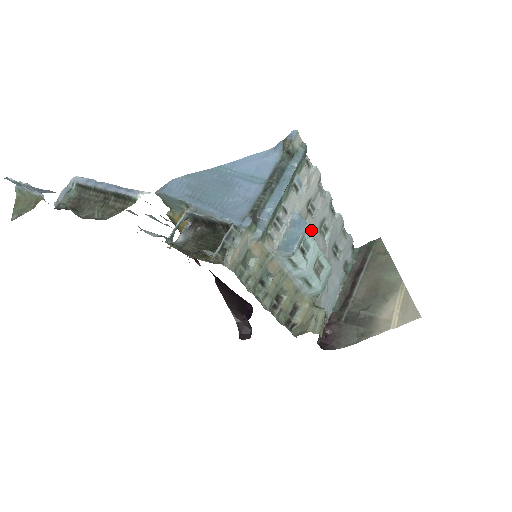
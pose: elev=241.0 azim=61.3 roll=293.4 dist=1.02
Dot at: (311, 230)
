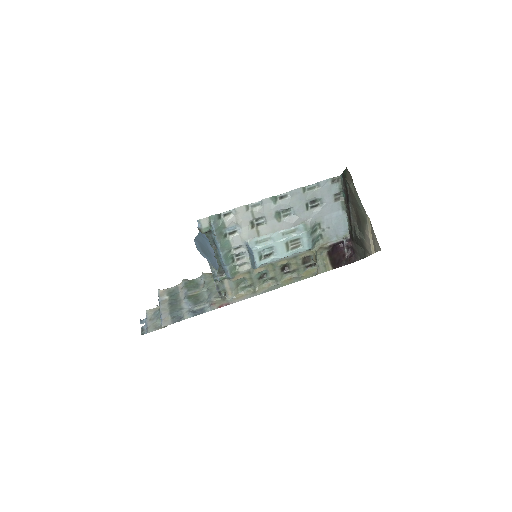
Dot at: (269, 231)
